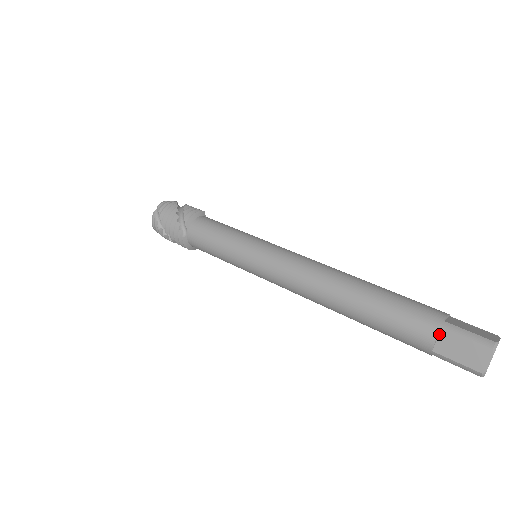
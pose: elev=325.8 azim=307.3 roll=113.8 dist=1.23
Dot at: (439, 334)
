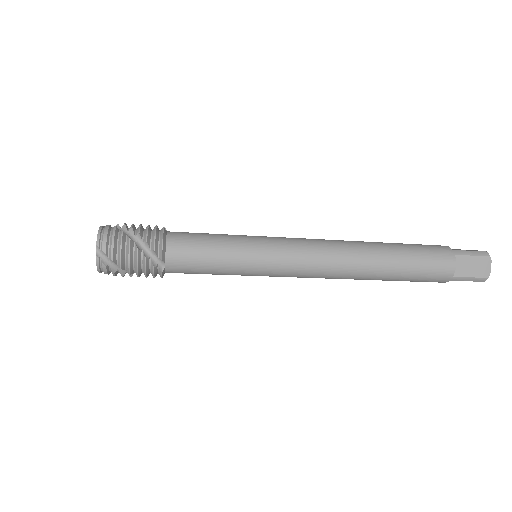
Dot at: occluded
